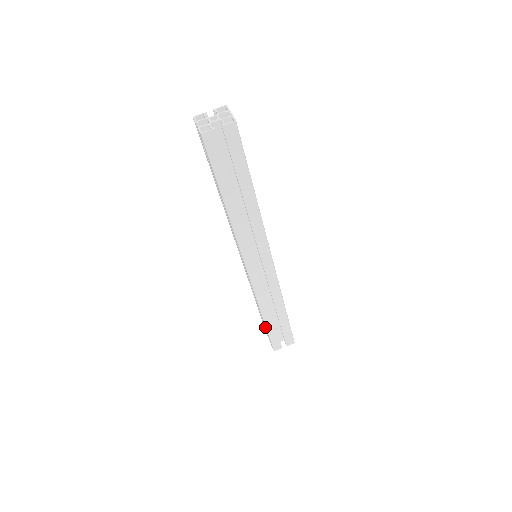
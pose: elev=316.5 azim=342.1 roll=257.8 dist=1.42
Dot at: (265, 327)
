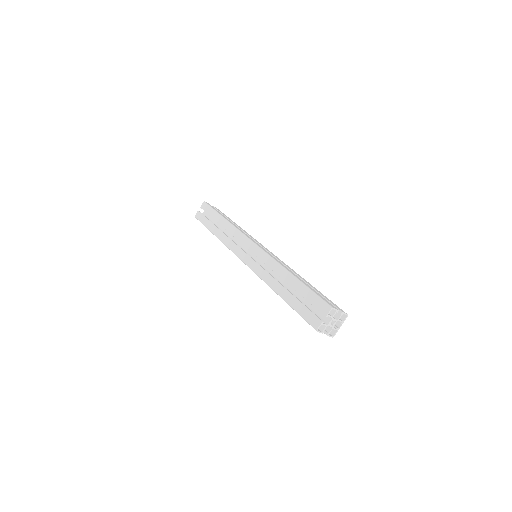
Dot at: (209, 223)
